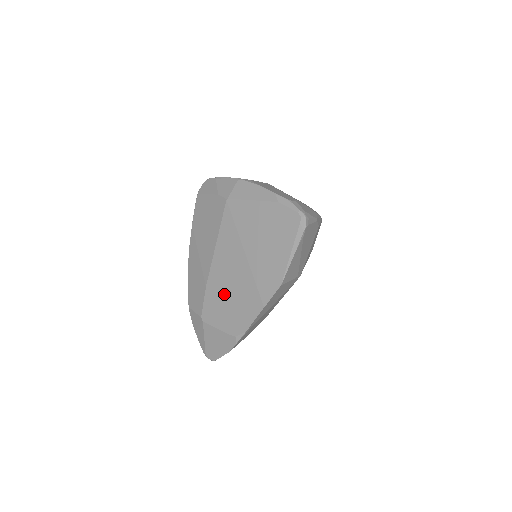
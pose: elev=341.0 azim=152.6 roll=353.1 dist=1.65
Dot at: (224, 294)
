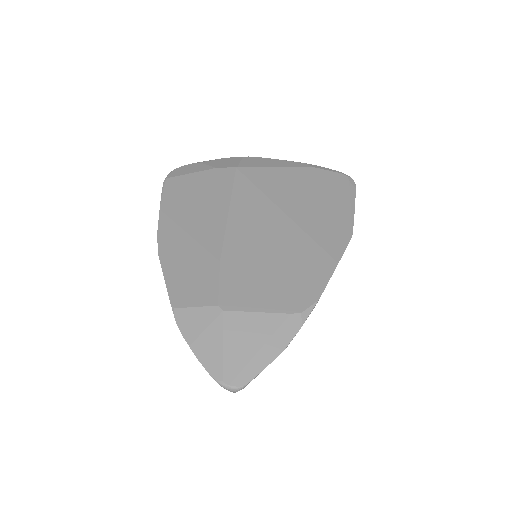
Dot at: (261, 263)
